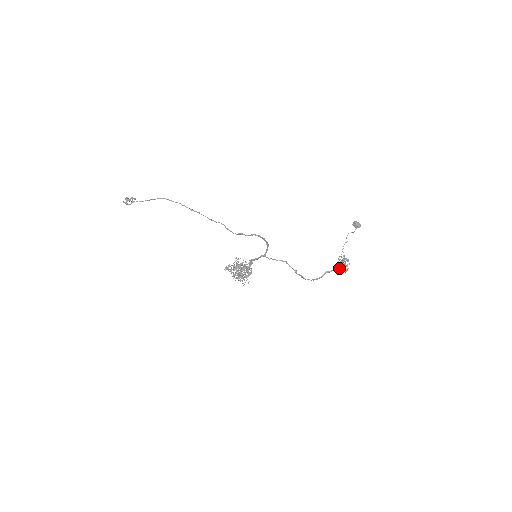
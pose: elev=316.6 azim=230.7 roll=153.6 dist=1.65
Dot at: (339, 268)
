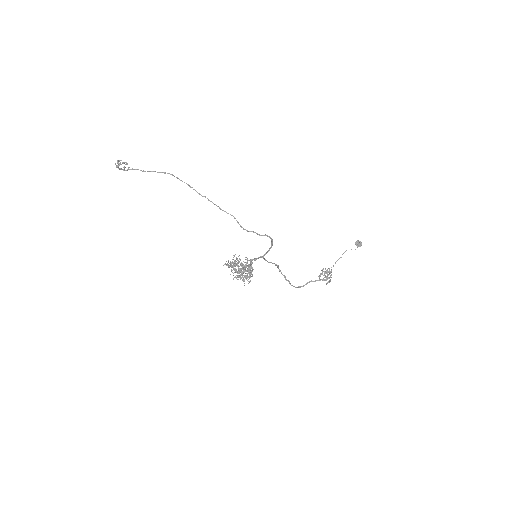
Dot at: (324, 280)
